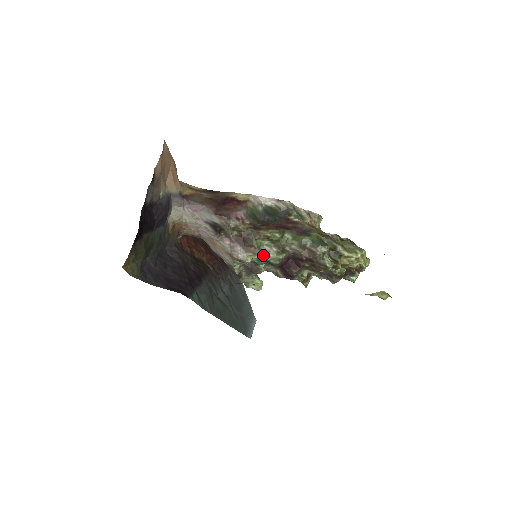
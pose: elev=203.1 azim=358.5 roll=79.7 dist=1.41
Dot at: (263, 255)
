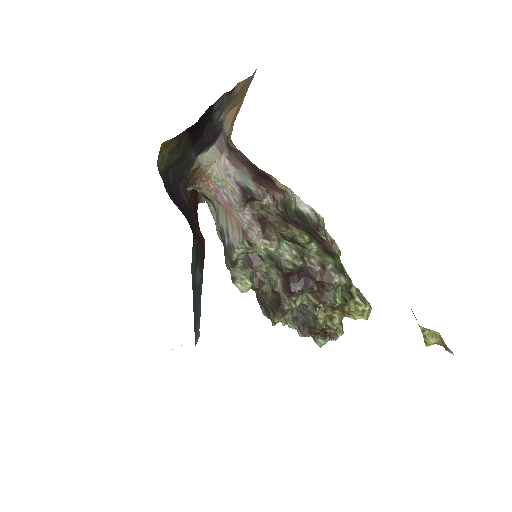
Dot at: (278, 251)
